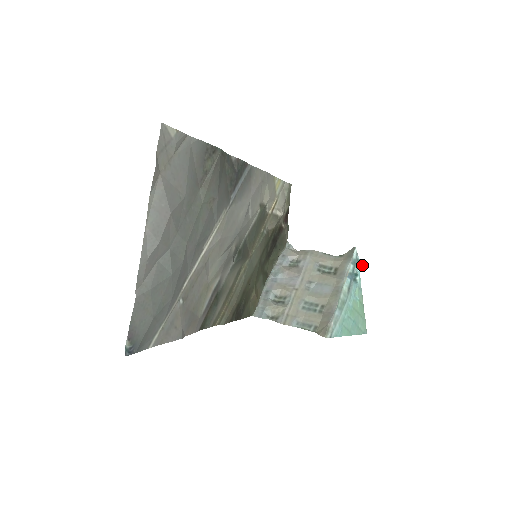
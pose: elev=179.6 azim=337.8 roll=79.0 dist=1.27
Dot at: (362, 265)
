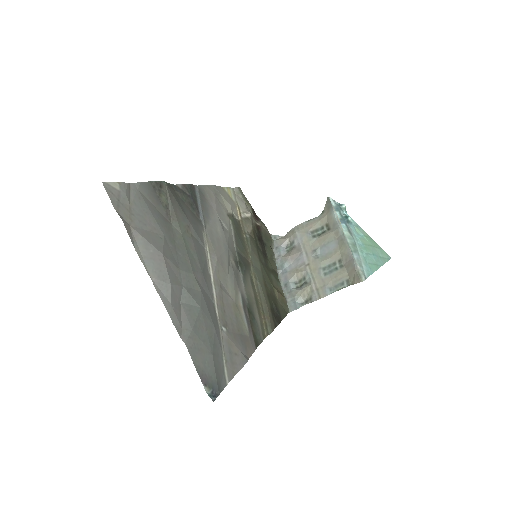
Dot at: (345, 207)
